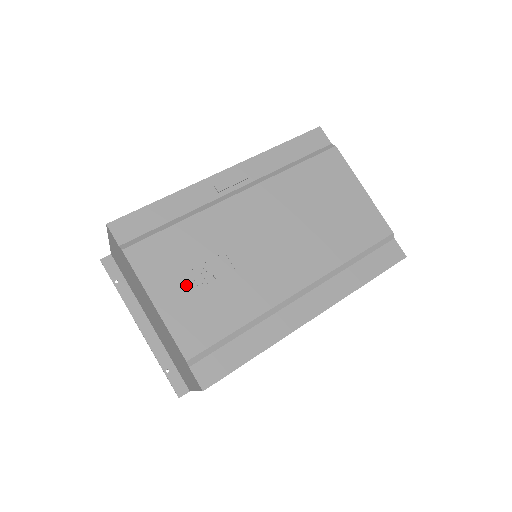
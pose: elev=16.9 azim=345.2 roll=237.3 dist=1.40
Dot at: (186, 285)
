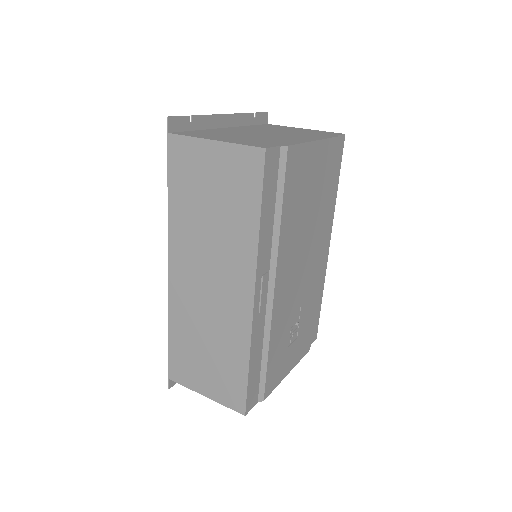
Dot at: (291, 348)
